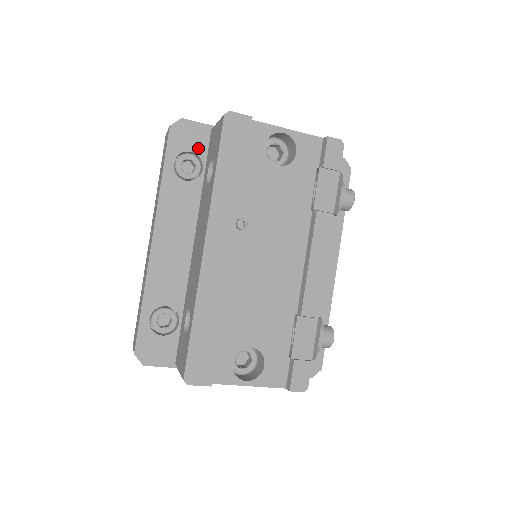
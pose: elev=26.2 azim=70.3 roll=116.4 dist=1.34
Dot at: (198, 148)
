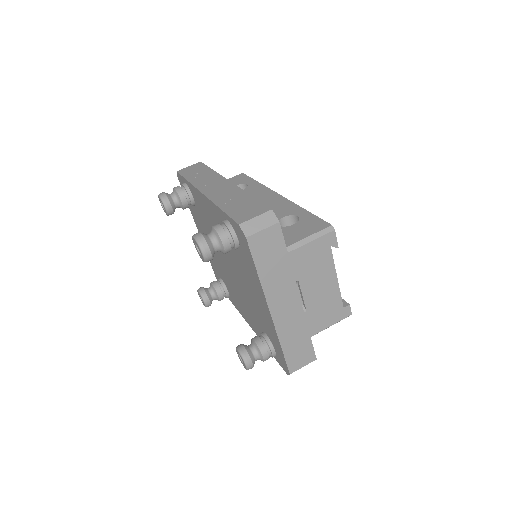
Dot at: occluded
